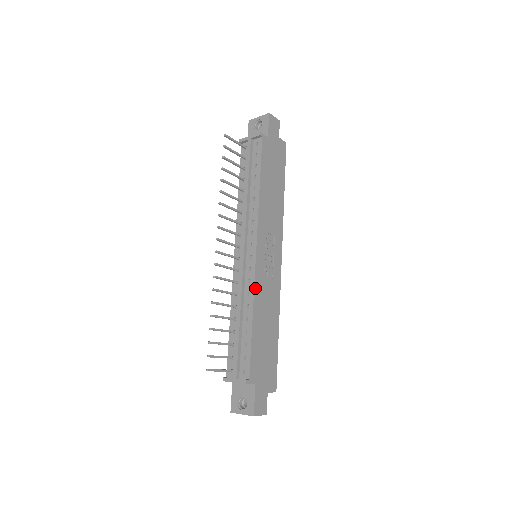
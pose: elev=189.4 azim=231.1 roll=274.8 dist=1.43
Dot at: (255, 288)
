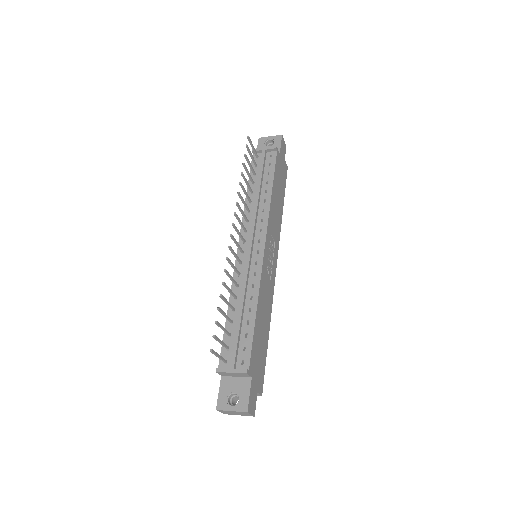
Dot at: (261, 281)
